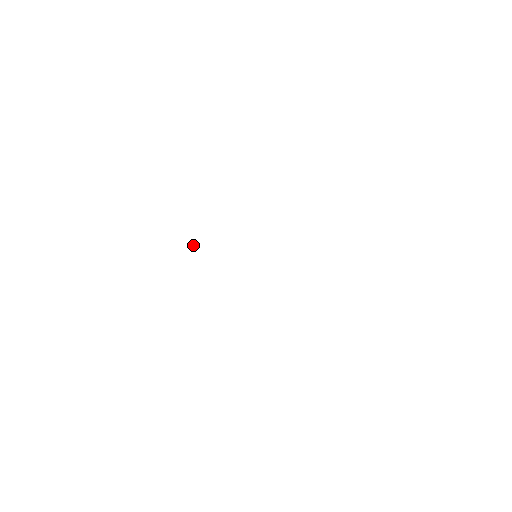
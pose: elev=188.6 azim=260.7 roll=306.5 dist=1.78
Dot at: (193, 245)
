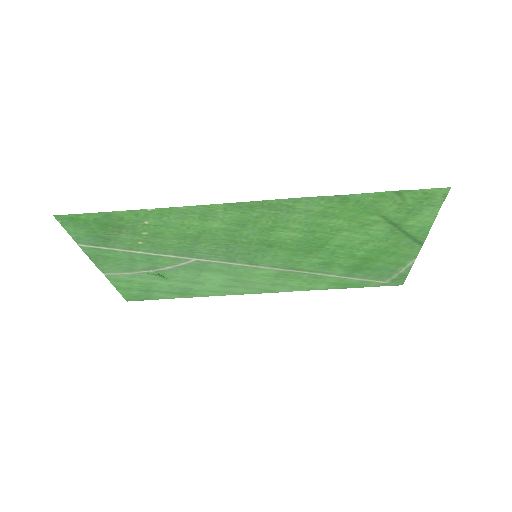
Dot at: (161, 275)
